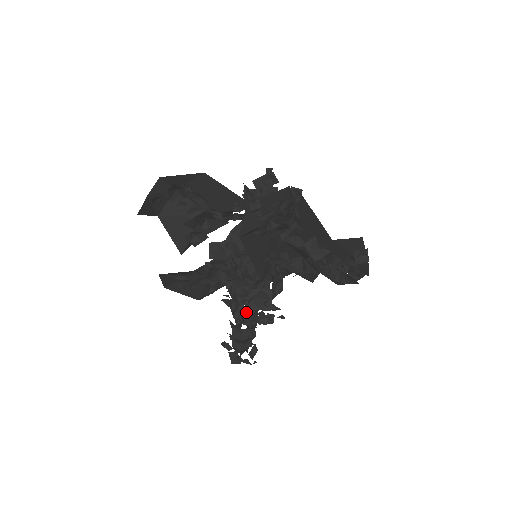
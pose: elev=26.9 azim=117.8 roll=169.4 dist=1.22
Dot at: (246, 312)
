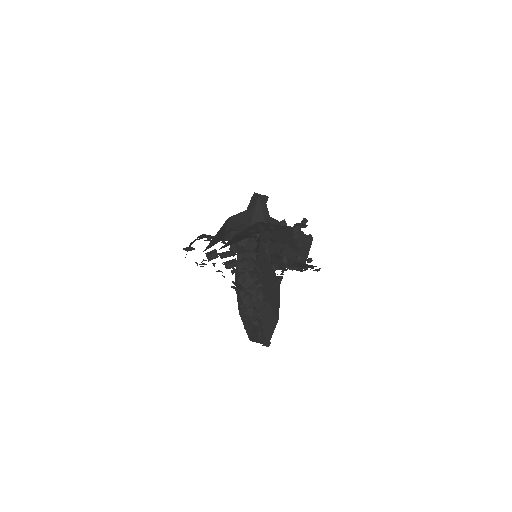
Dot at: (265, 309)
